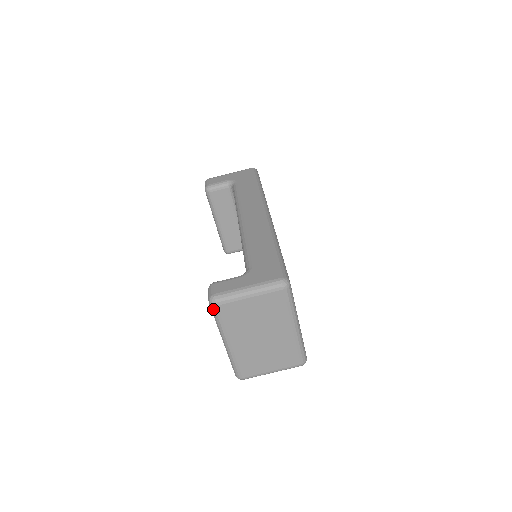
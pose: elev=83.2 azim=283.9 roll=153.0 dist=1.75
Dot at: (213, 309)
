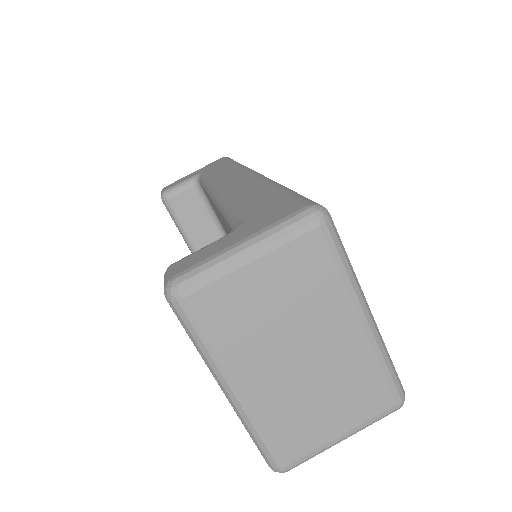
Dot at: (178, 310)
